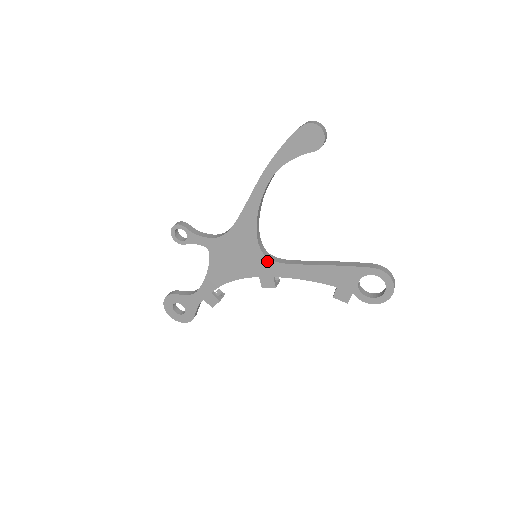
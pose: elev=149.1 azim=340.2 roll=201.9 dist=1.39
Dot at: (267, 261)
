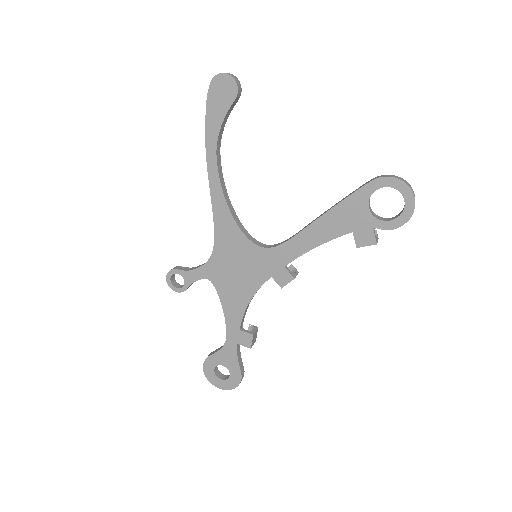
Dot at: (267, 252)
